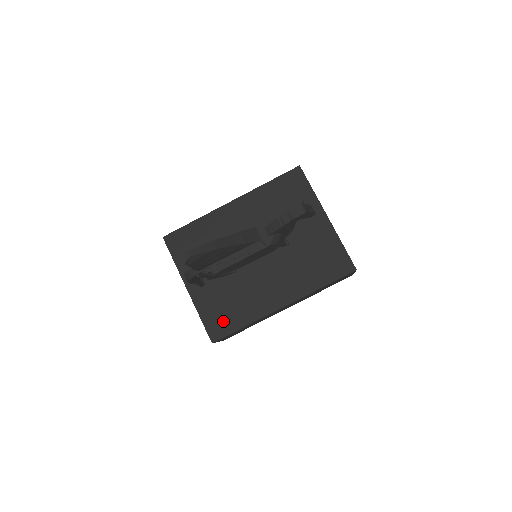
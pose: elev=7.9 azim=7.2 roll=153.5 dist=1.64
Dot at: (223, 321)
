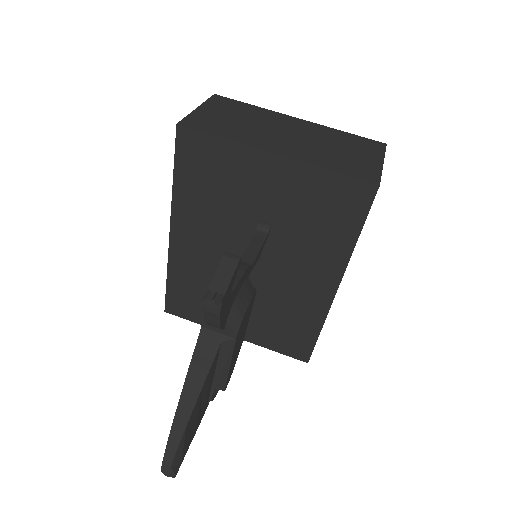
Dot at: (295, 341)
